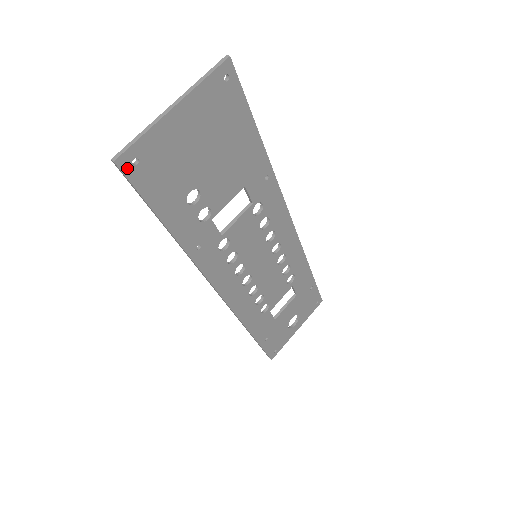
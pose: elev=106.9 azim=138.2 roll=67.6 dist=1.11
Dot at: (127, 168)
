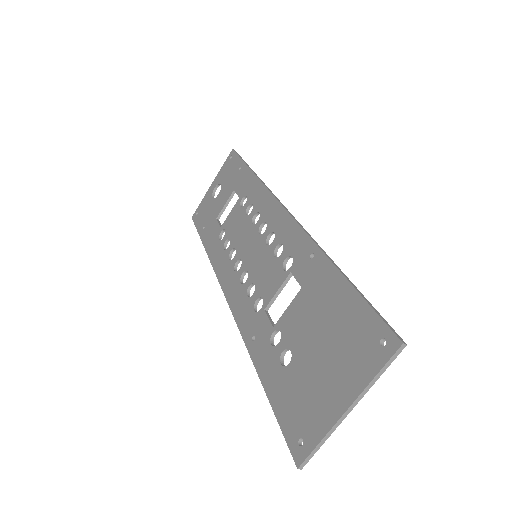
Dot at: (299, 451)
